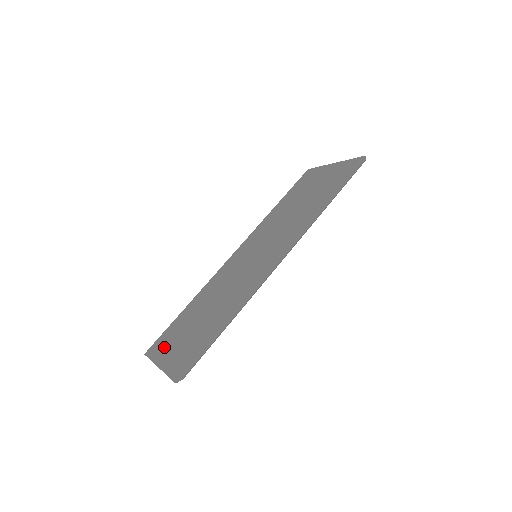
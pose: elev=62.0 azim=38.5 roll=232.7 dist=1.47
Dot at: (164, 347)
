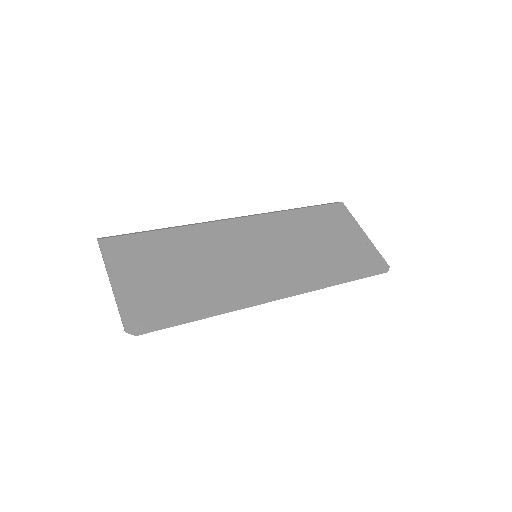
Dot at: (125, 261)
